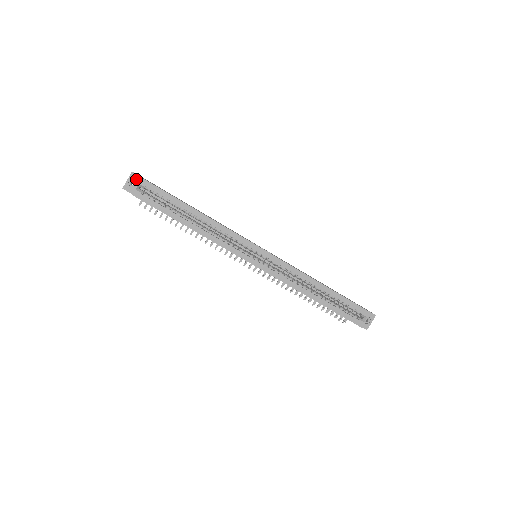
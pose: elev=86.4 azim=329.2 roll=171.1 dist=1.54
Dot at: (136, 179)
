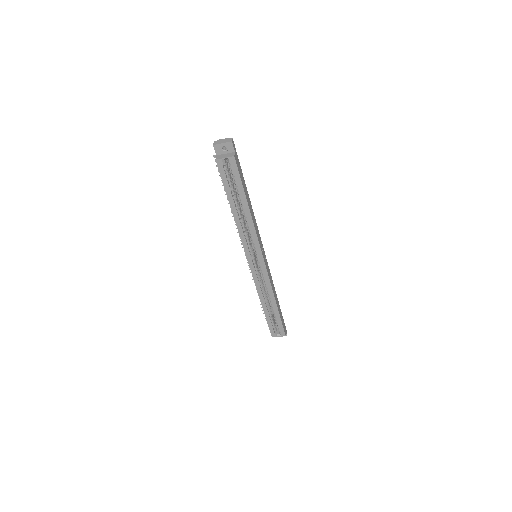
Dot at: (230, 148)
